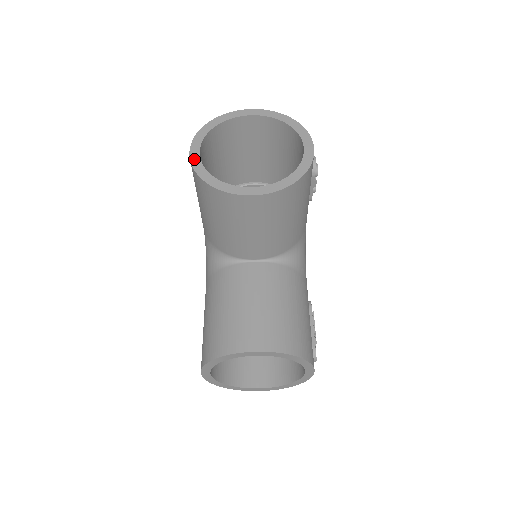
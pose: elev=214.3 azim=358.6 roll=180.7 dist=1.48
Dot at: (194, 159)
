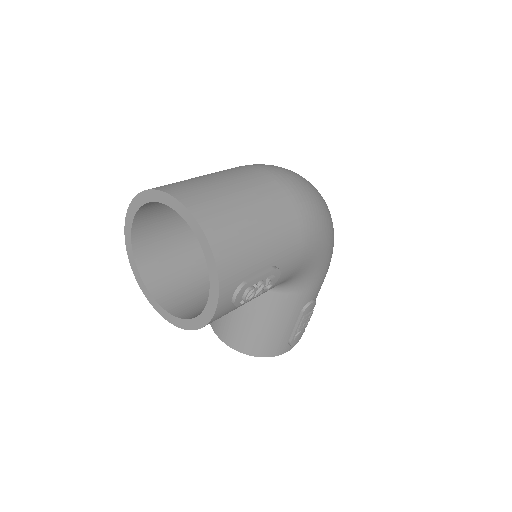
Dot at: (127, 239)
